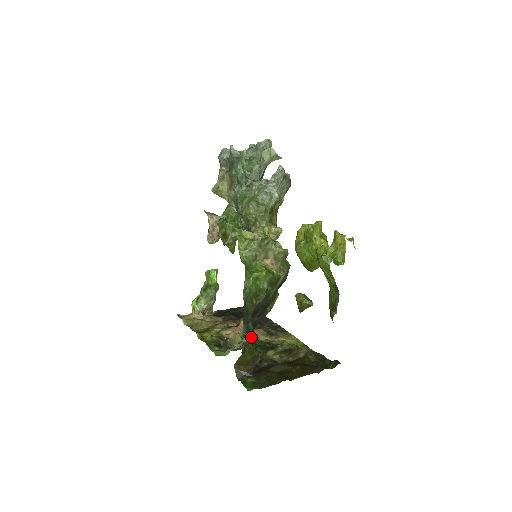
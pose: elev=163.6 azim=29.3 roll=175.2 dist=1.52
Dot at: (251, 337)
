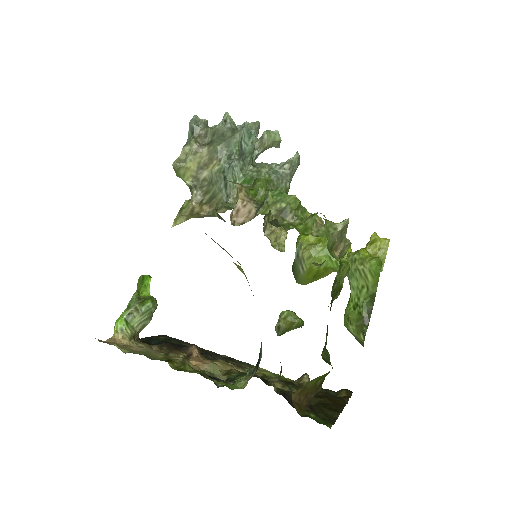
Dot at: (327, 351)
